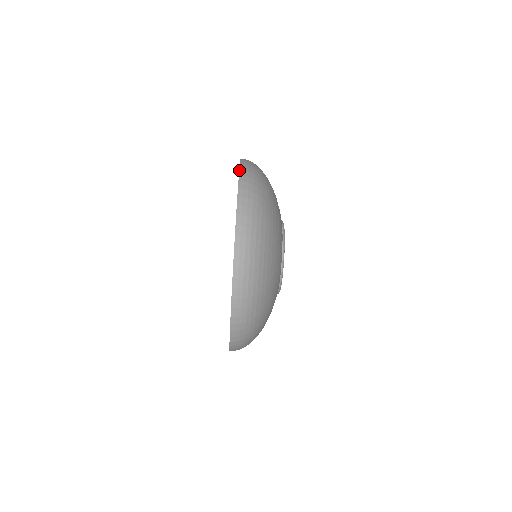
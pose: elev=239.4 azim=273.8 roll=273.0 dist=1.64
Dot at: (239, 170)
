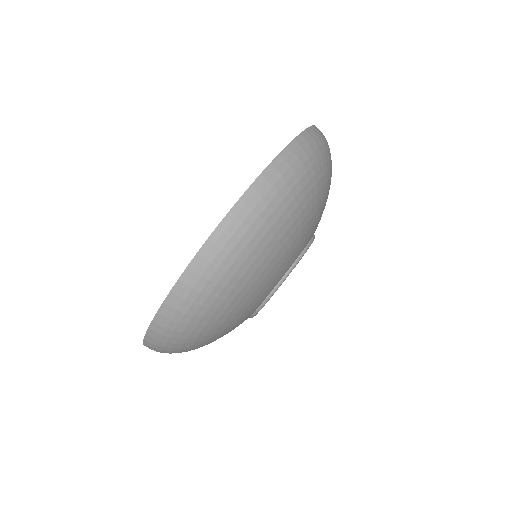
Dot at: occluded
